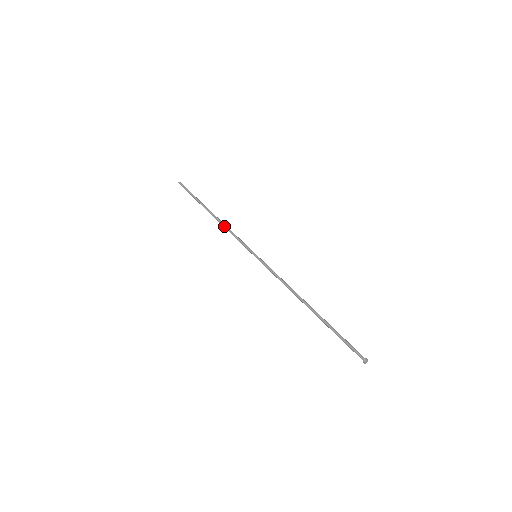
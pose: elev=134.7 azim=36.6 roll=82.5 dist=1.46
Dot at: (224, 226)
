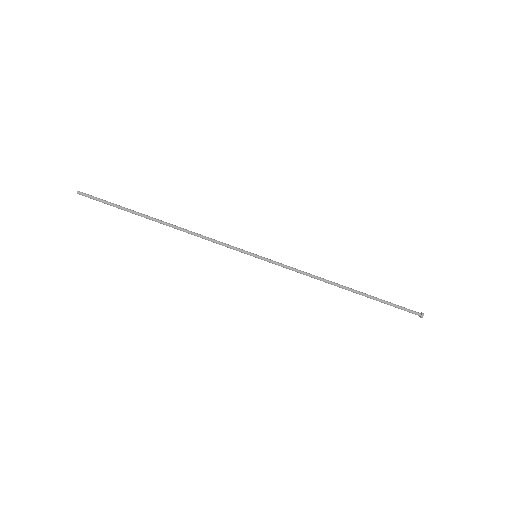
Dot at: occluded
